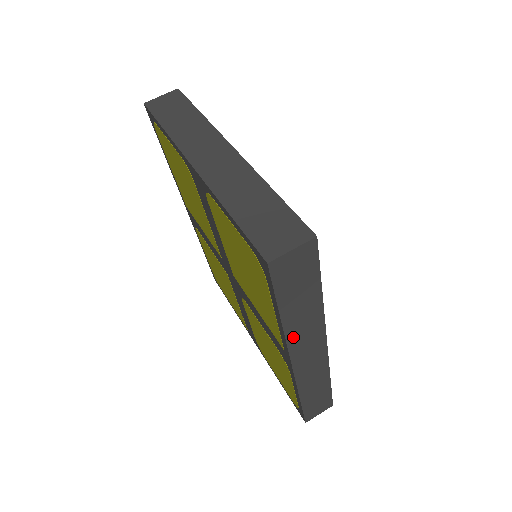
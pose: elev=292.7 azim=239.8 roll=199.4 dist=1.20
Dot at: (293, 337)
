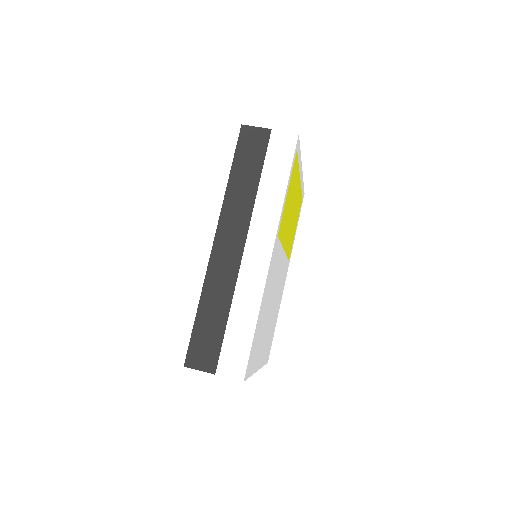
Dot at: (228, 206)
